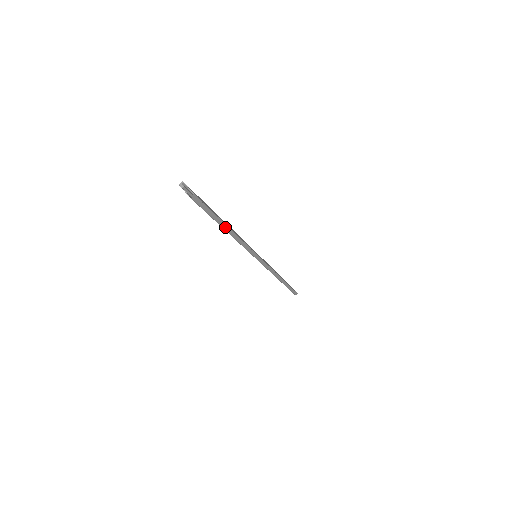
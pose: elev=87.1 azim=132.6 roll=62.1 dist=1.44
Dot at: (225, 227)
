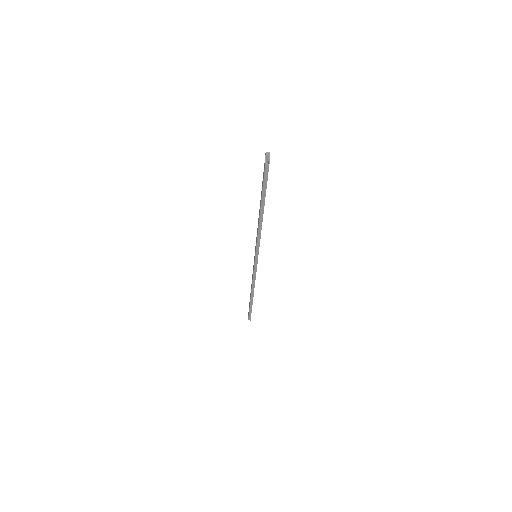
Dot at: (262, 208)
